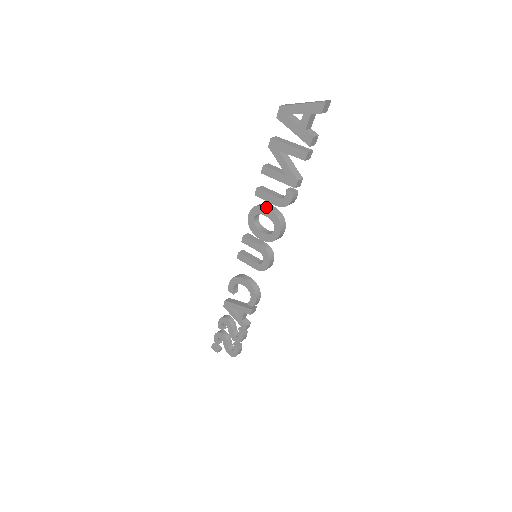
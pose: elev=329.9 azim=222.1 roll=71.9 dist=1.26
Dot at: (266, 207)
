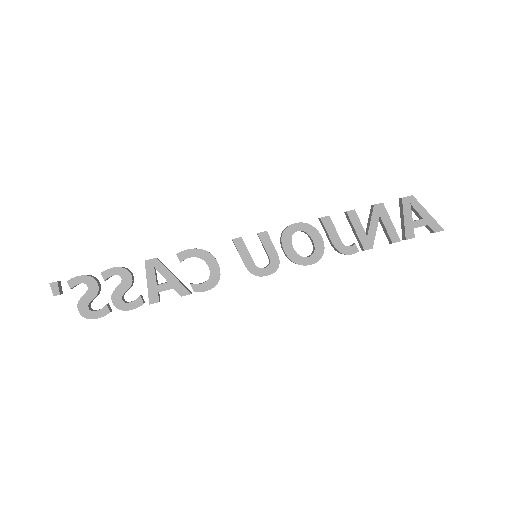
Dot at: occluded
